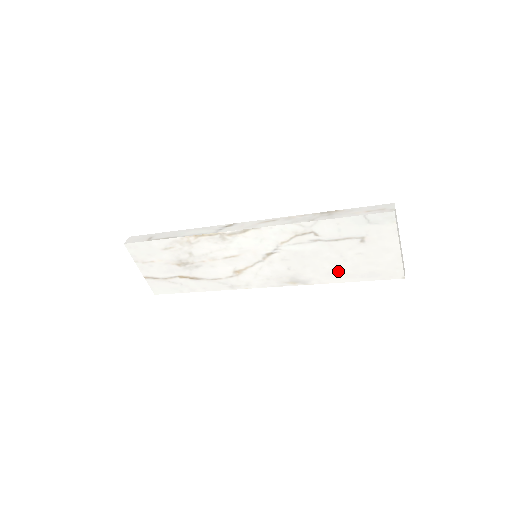
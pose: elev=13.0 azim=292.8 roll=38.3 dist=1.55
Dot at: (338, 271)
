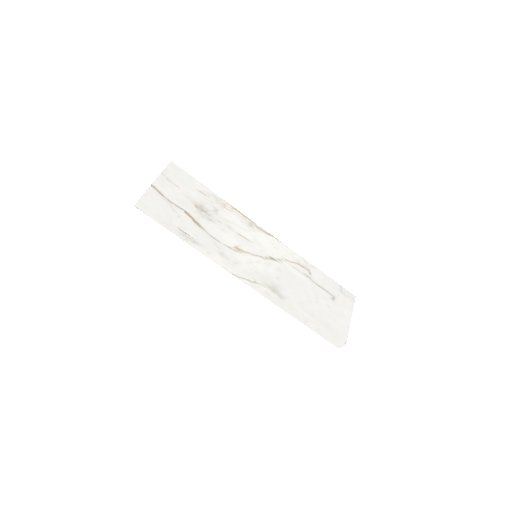
Dot at: (309, 306)
